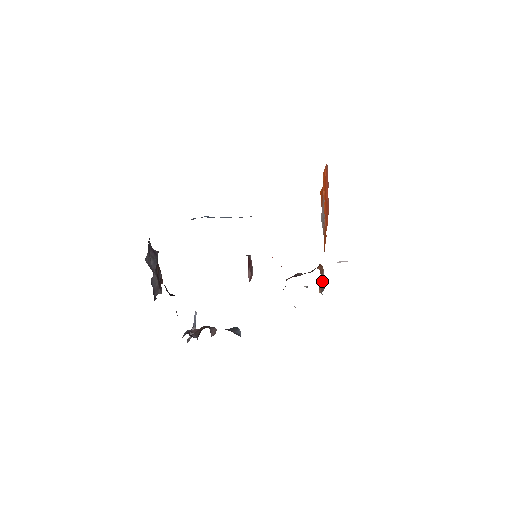
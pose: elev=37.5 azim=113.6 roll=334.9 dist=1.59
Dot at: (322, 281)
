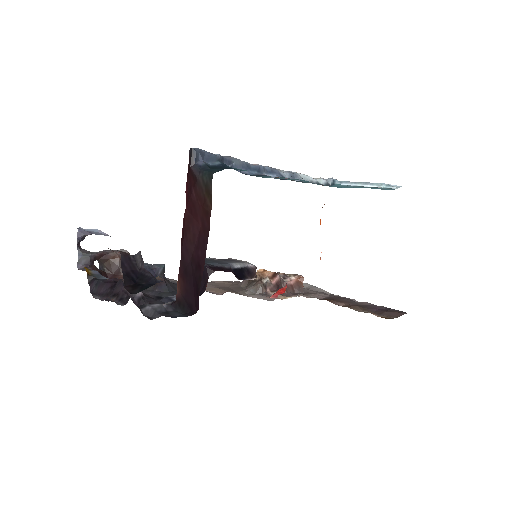
Dot at: occluded
